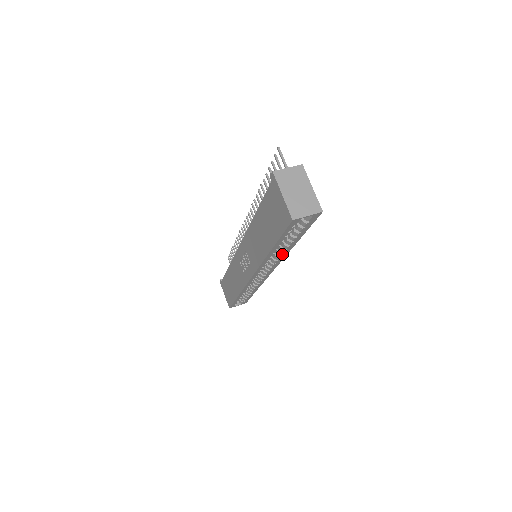
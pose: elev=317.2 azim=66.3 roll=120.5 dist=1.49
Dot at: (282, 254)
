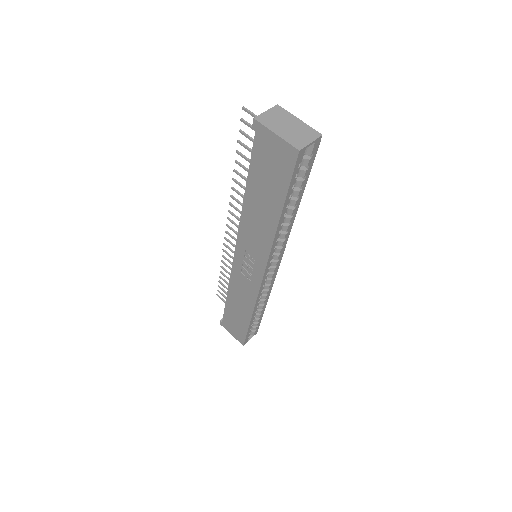
Dot at: (288, 226)
